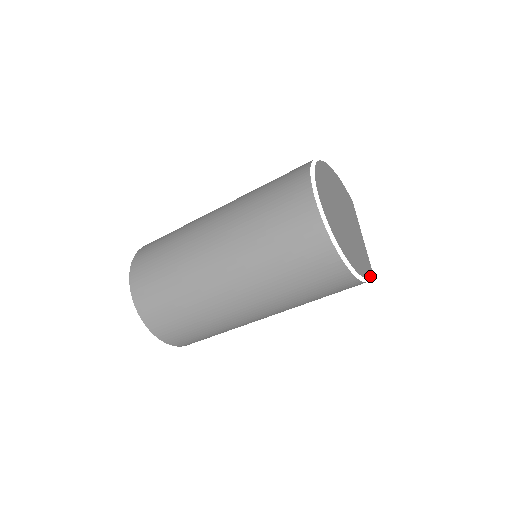
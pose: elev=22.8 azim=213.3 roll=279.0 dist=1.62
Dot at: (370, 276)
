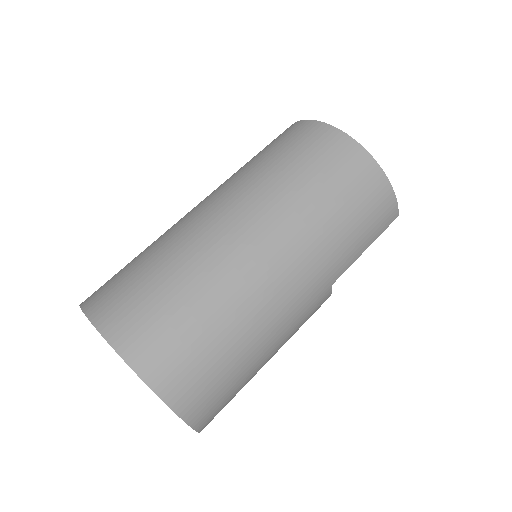
Dot at: occluded
